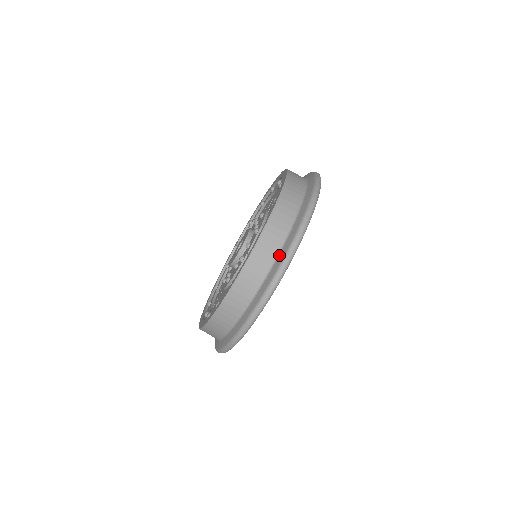
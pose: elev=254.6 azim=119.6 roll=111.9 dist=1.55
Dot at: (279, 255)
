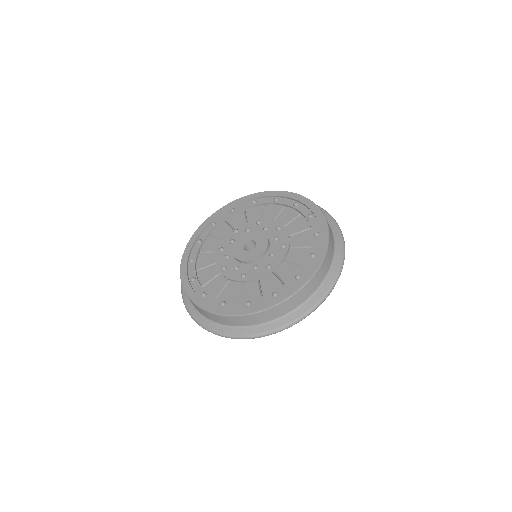
Dot at: (322, 286)
